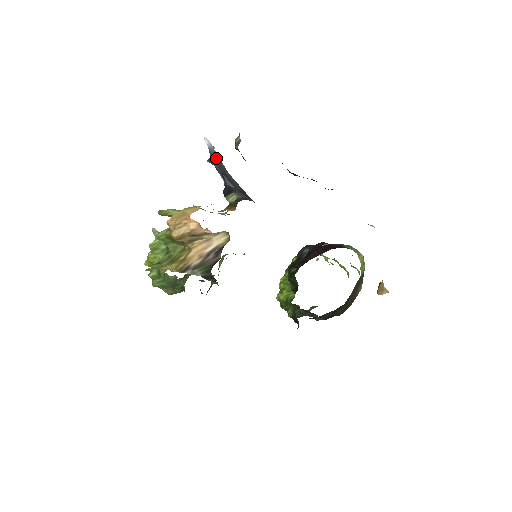
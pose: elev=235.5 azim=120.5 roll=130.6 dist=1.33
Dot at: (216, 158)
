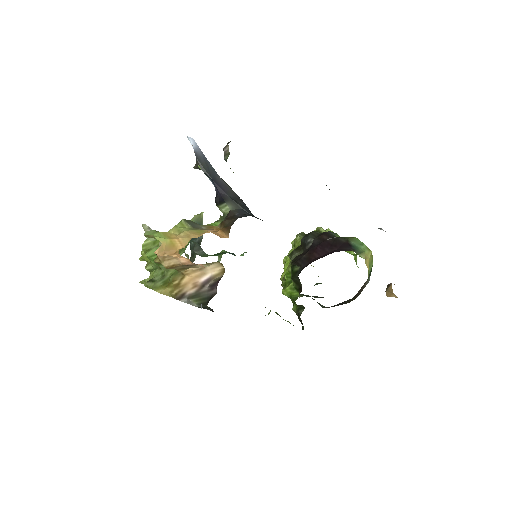
Dot at: (204, 161)
